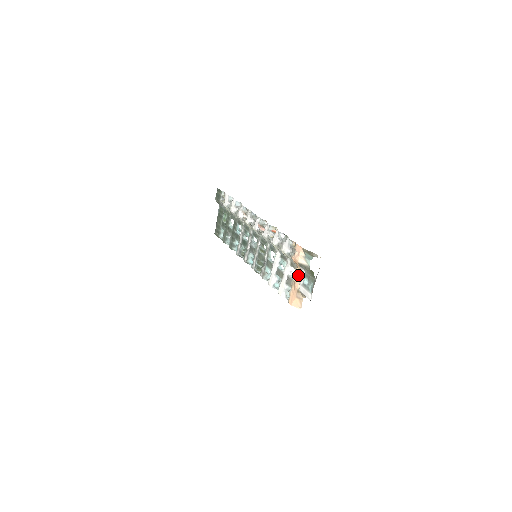
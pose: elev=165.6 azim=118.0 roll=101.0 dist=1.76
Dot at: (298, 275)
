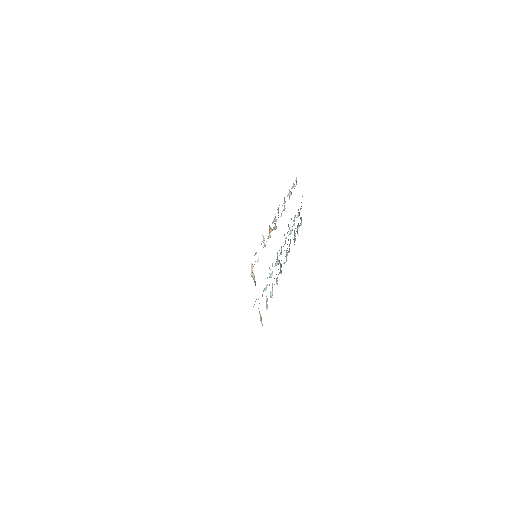
Dot at: occluded
